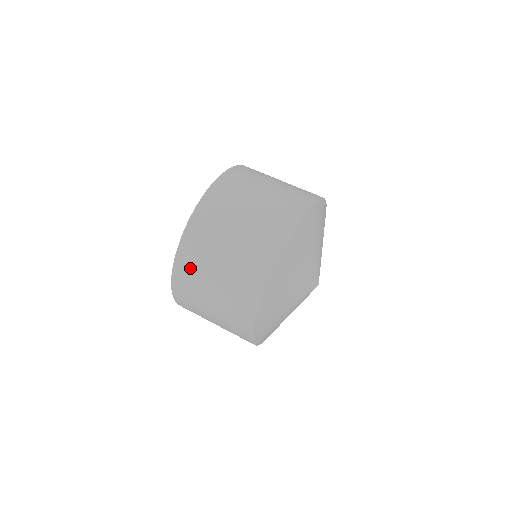
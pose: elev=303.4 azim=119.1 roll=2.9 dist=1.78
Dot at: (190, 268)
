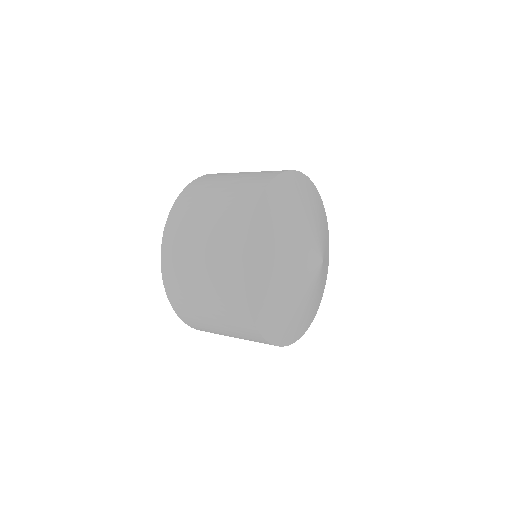
Dot at: (182, 300)
